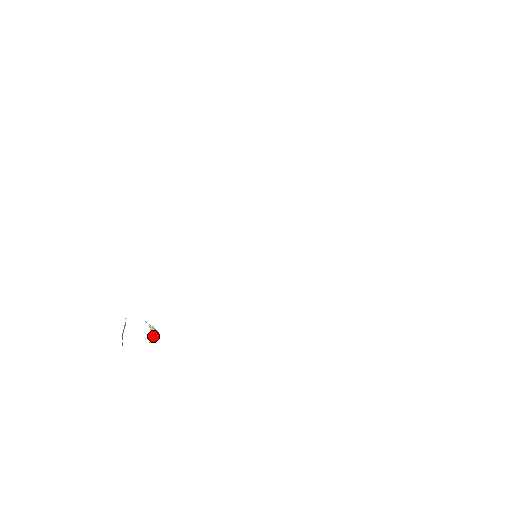
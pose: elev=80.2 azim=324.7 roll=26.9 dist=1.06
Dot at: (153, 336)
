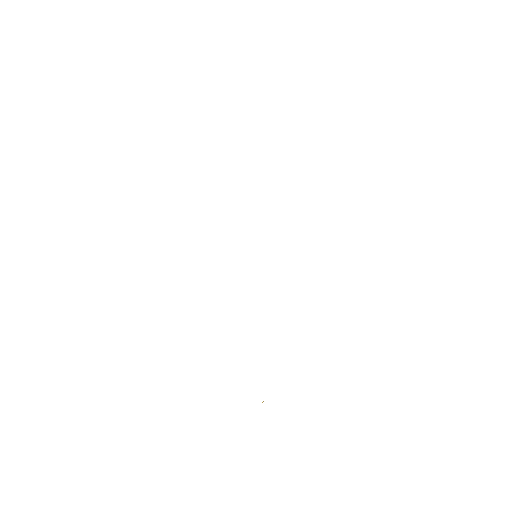
Dot at: occluded
